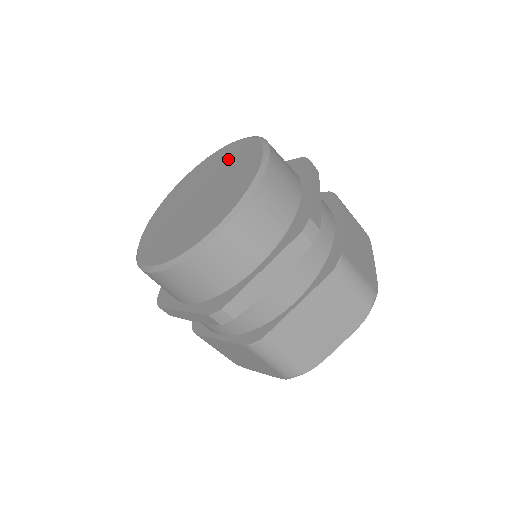
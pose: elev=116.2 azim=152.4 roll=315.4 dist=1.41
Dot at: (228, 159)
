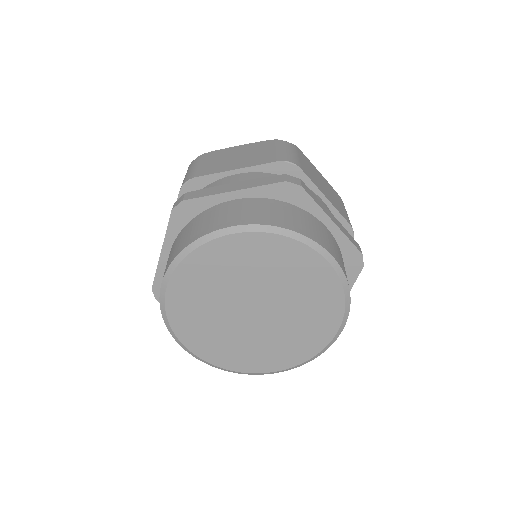
Dot at: (306, 287)
